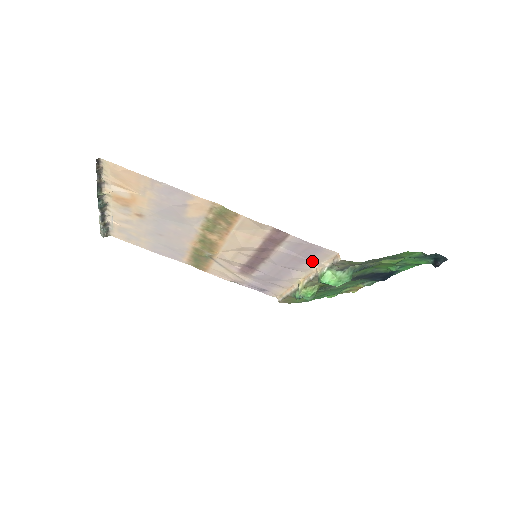
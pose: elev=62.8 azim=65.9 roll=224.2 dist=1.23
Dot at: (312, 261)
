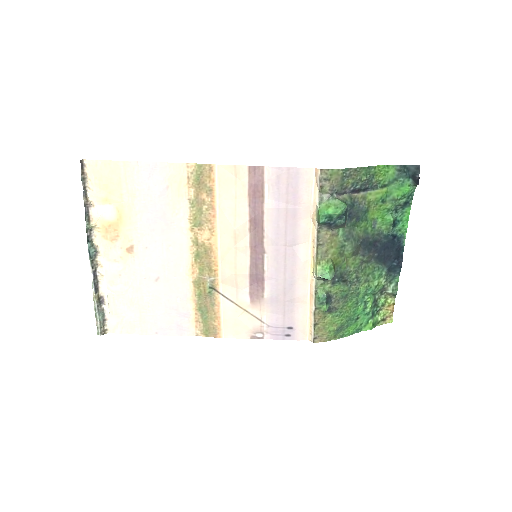
Dot at: (303, 208)
